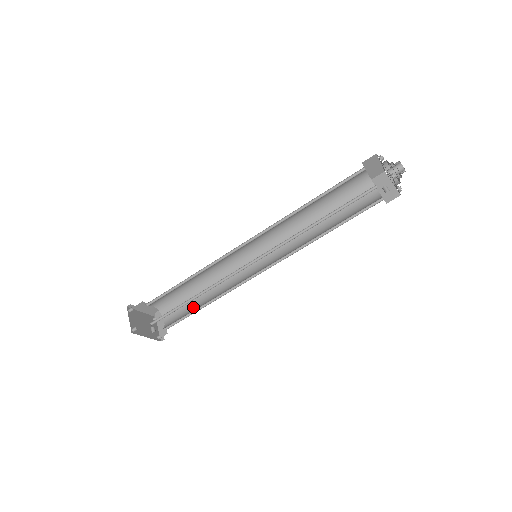
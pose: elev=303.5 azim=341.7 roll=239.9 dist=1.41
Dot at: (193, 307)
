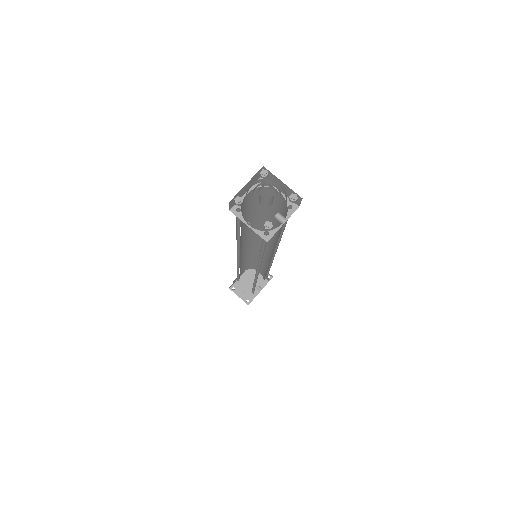
Dot at: (264, 269)
